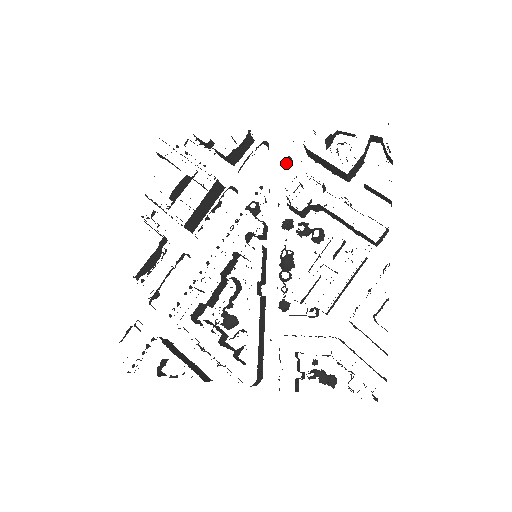
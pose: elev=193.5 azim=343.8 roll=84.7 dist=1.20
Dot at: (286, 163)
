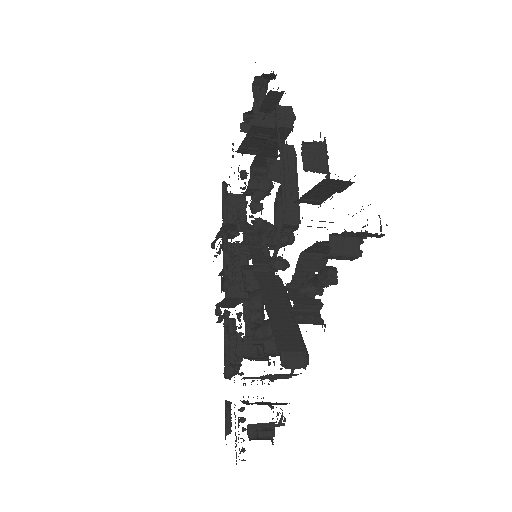
Dot at: (240, 177)
